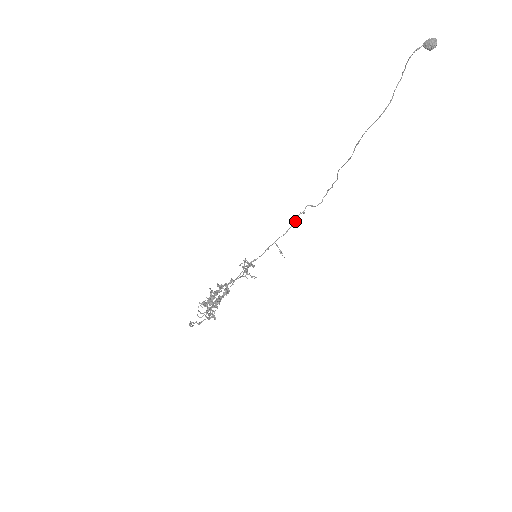
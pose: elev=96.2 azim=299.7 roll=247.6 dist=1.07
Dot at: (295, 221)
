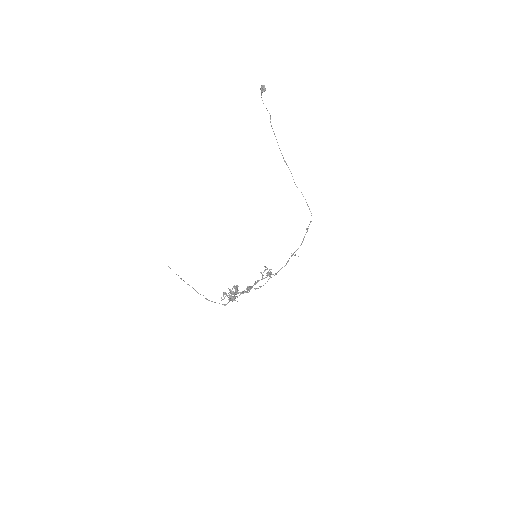
Dot at: occluded
